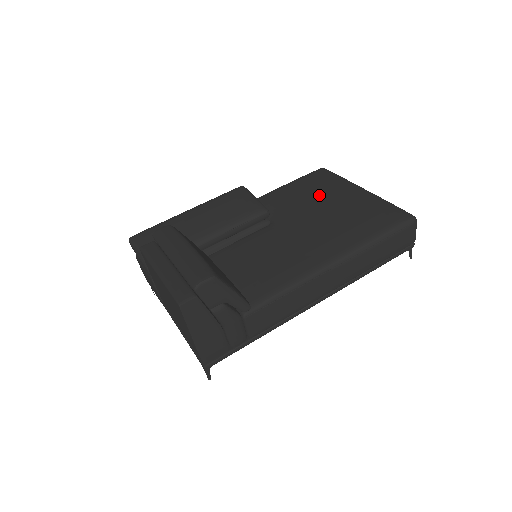
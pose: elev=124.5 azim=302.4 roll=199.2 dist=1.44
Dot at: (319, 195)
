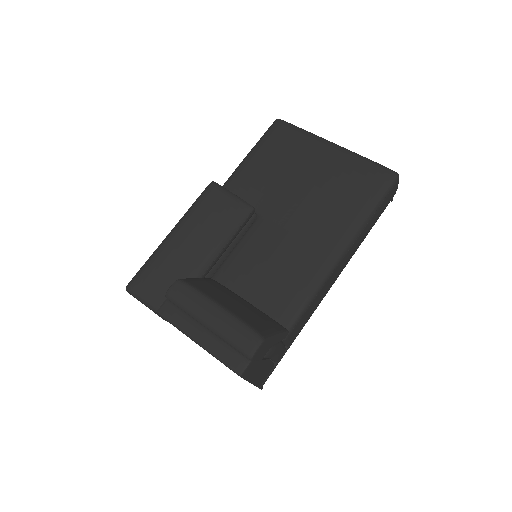
Dot at: (292, 165)
